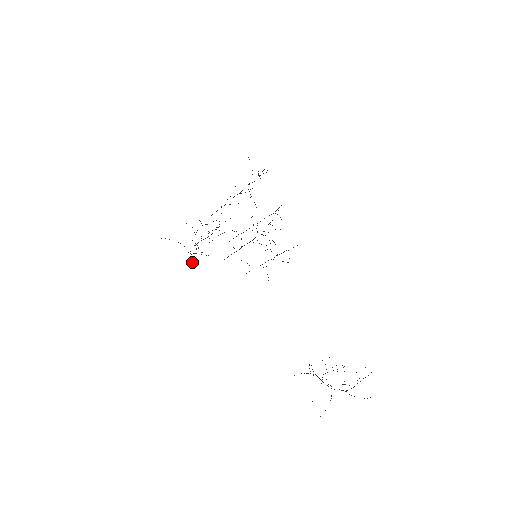
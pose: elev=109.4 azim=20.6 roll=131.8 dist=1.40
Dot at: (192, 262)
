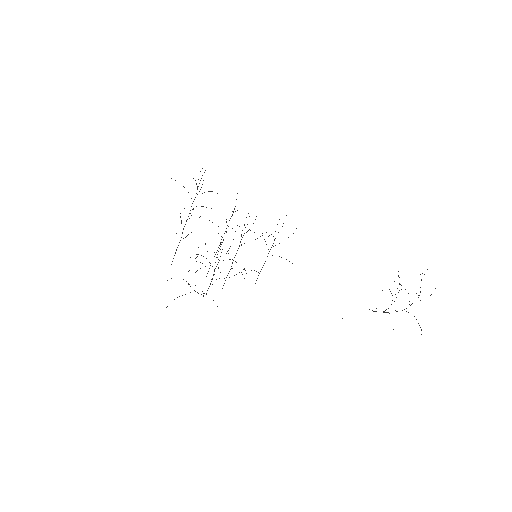
Dot at: occluded
